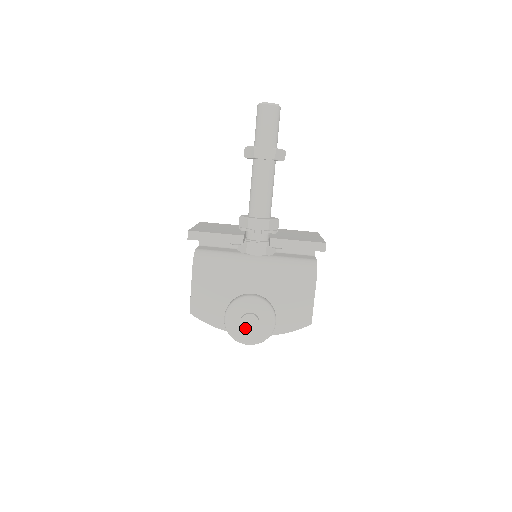
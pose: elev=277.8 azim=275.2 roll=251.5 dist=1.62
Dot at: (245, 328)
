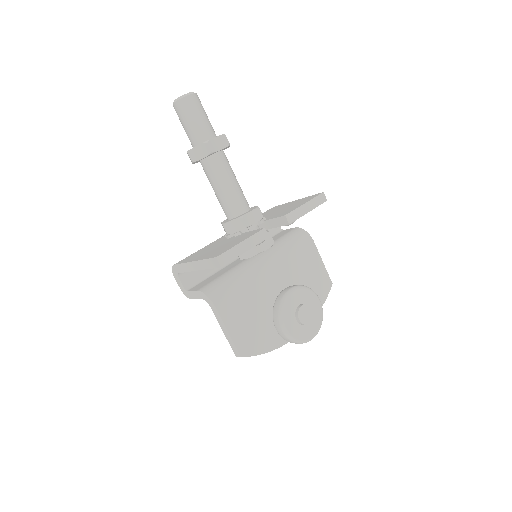
Dot at: (306, 323)
